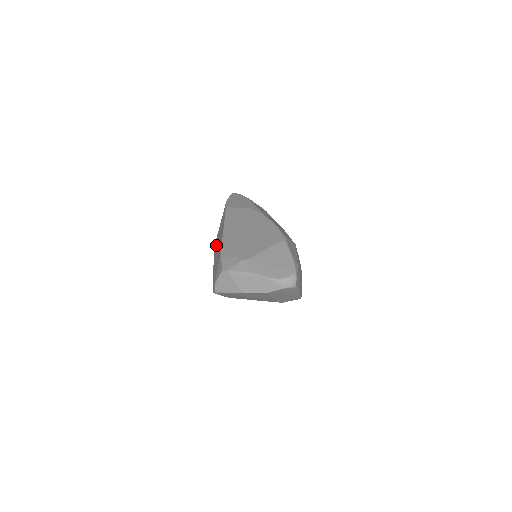
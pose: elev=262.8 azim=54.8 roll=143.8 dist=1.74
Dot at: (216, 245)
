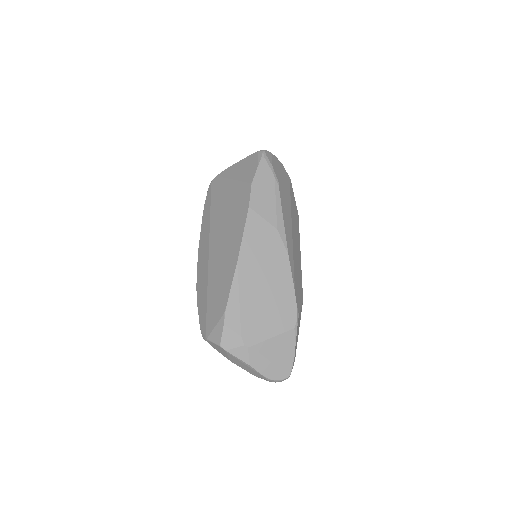
Dot at: (216, 211)
